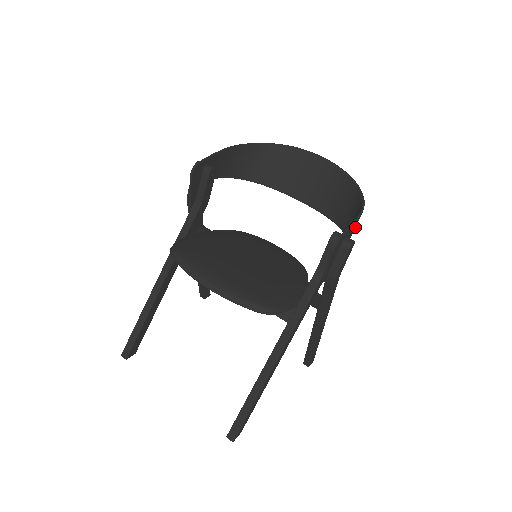
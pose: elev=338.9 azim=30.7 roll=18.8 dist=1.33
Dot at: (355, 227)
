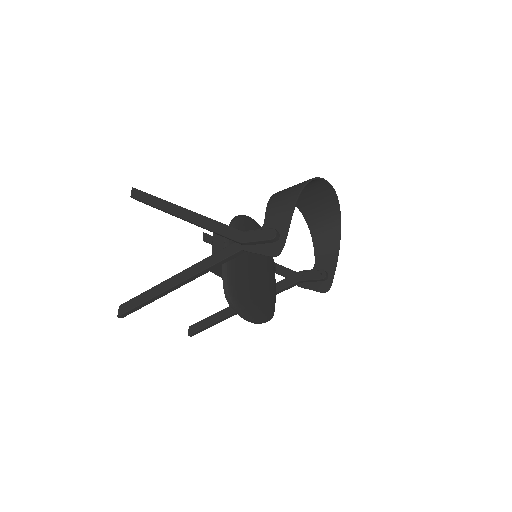
Dot at: (328, 254)
